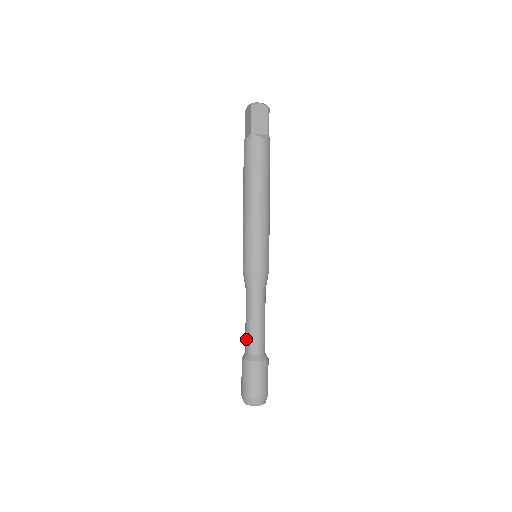
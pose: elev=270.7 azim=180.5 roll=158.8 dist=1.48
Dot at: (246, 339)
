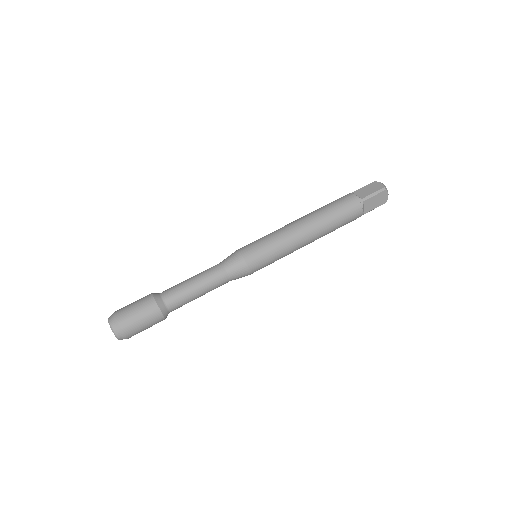
Dot at: occluded
